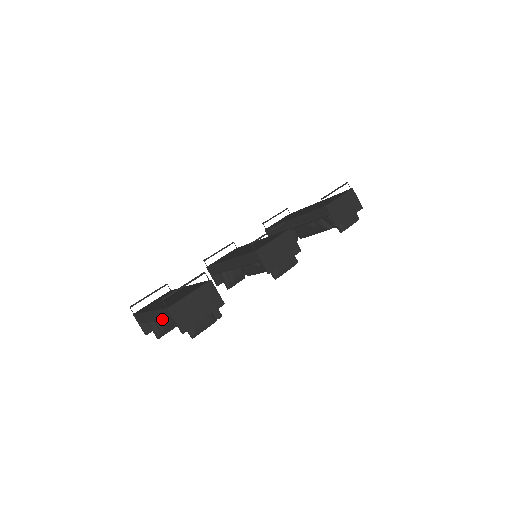
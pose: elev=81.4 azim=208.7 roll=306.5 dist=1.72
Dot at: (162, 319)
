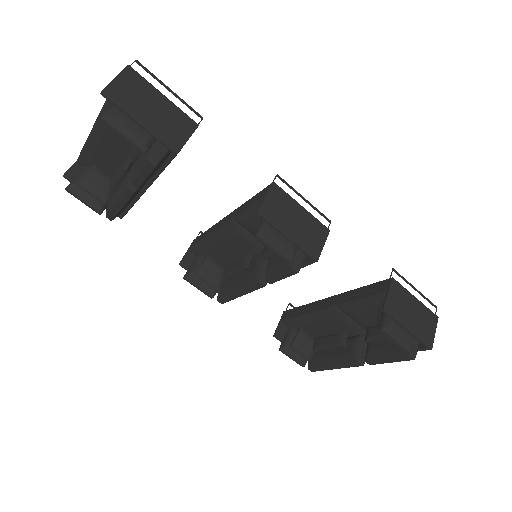
Dot at: (105, 102)
